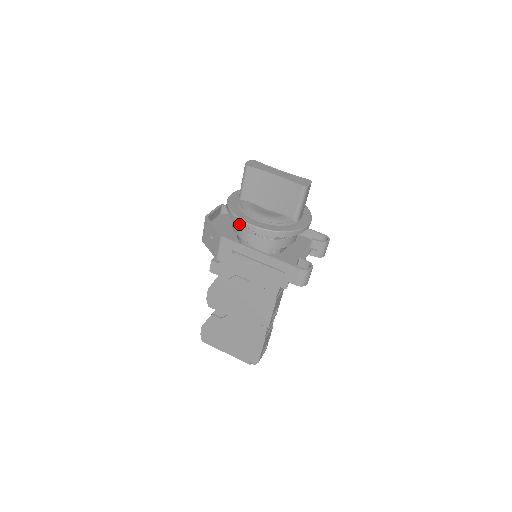
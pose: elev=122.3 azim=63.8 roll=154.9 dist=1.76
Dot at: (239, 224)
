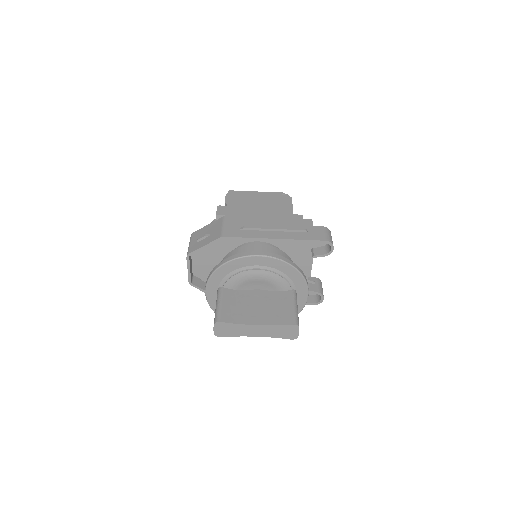
Dot at: occluded
